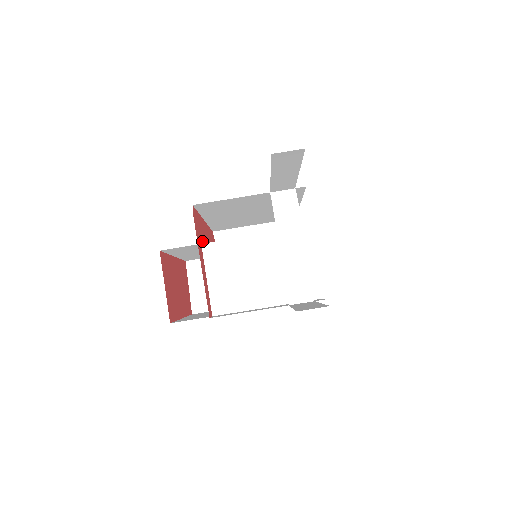
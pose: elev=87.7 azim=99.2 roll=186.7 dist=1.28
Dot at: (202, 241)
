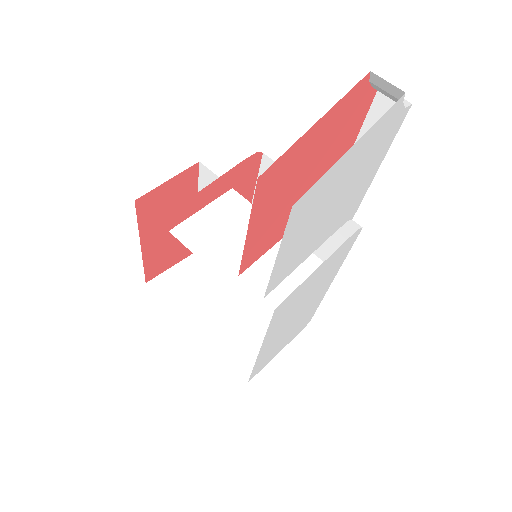
Dot at: occluded
